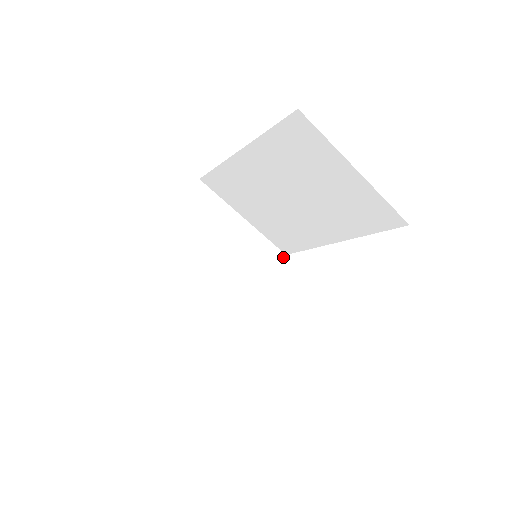
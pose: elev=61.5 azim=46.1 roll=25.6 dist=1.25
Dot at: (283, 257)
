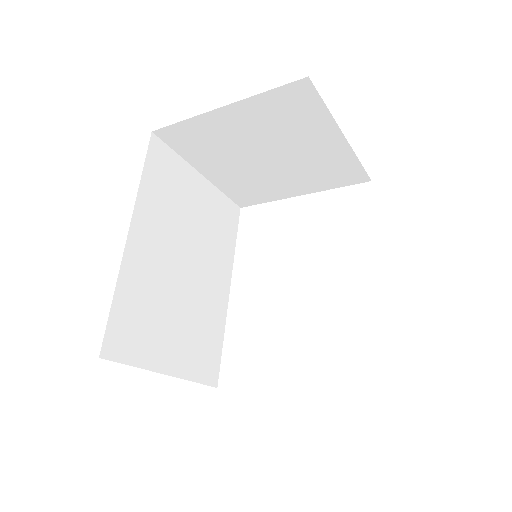
Dot at: (366, 181)
